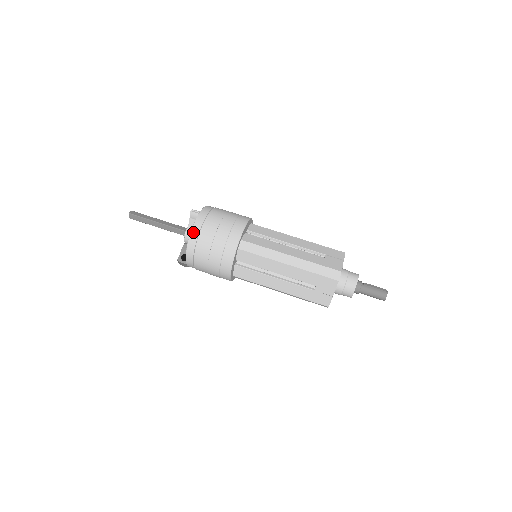
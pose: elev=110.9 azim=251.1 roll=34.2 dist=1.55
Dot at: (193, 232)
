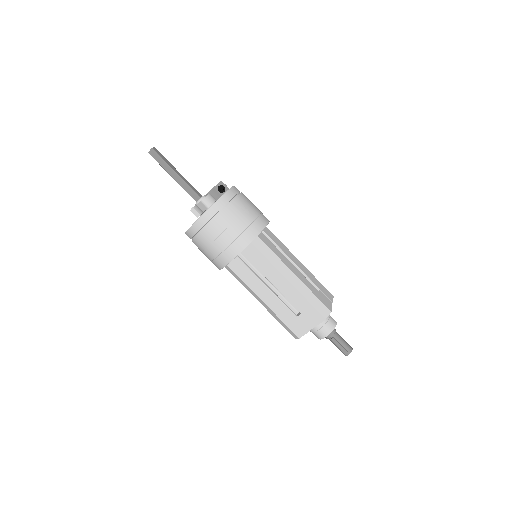
Dot at: (187, 235)
